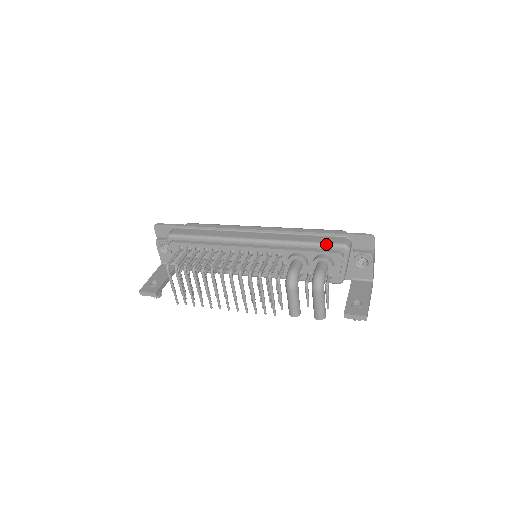
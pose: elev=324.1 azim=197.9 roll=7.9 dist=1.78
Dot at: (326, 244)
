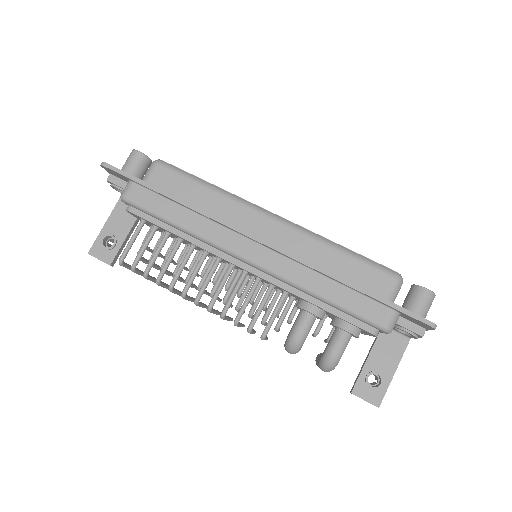
Dot at: (358, 317)
